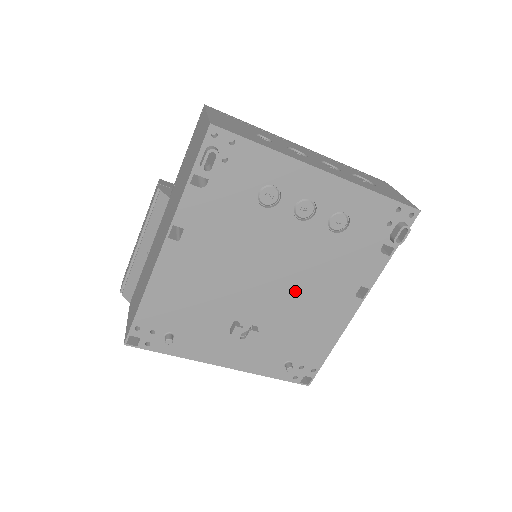
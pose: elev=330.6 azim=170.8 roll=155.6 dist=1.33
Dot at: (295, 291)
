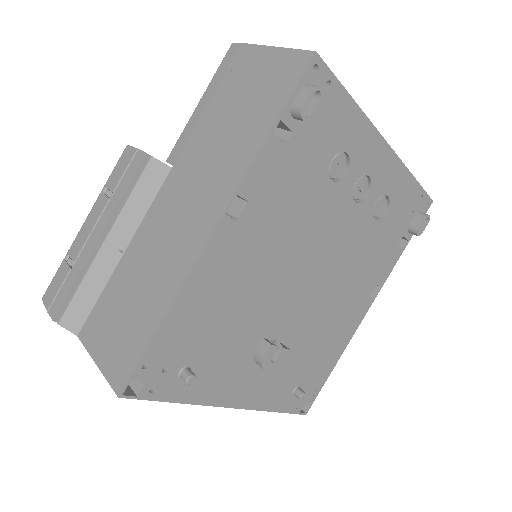
Dot at: (327, 293)
